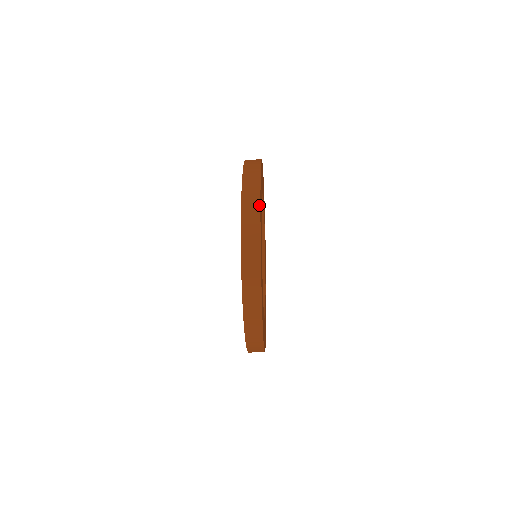
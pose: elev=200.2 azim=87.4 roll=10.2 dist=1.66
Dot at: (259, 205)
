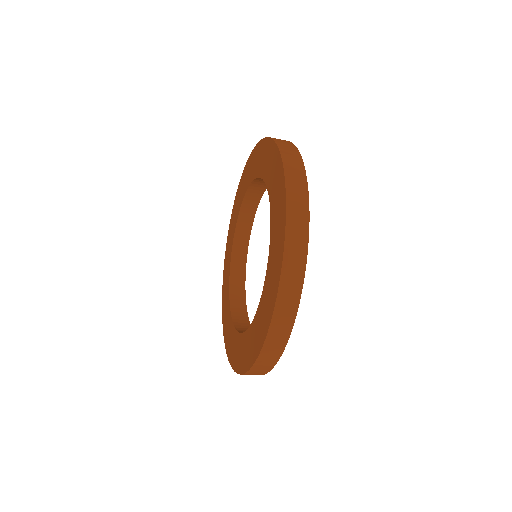
Dot at: occluded
